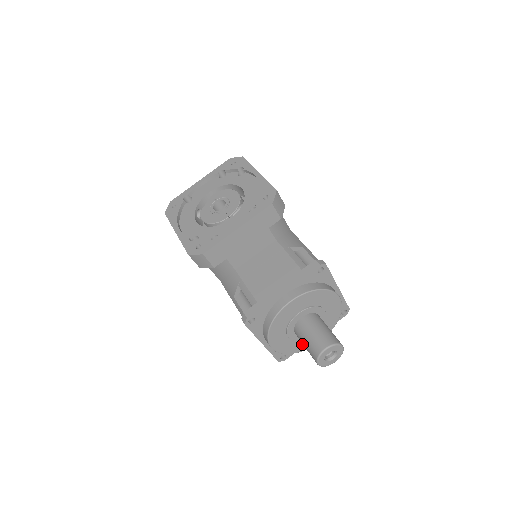
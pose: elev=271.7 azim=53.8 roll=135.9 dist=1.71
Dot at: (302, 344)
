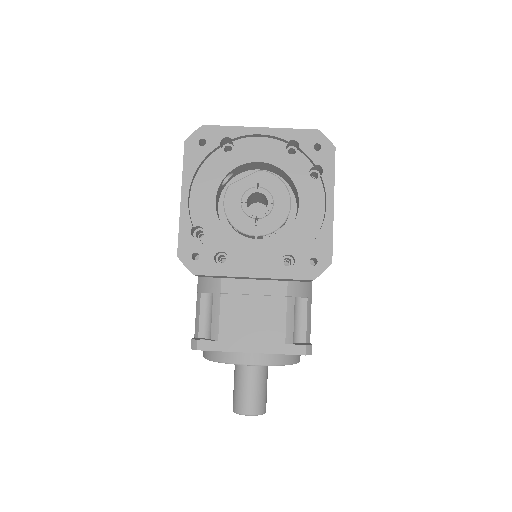
Dot at: occluded
